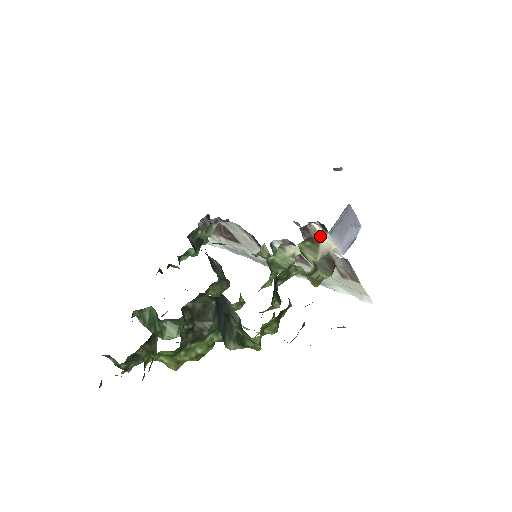
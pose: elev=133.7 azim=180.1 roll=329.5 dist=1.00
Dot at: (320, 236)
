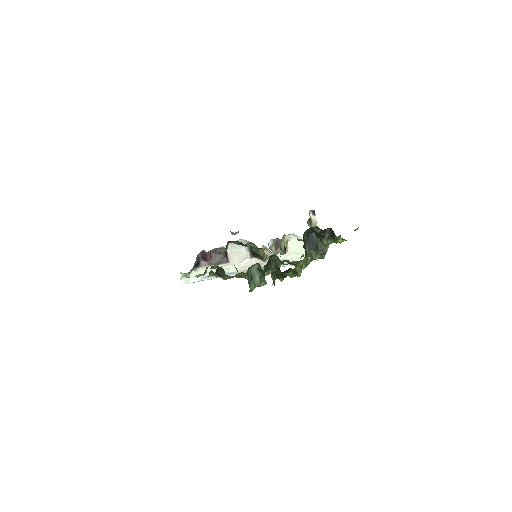
Dot at: (312, 218)
